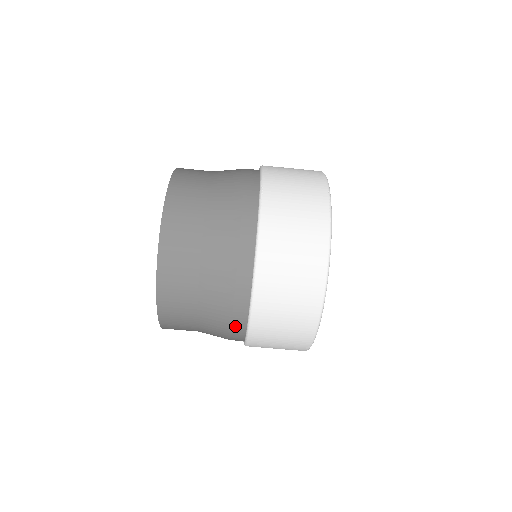
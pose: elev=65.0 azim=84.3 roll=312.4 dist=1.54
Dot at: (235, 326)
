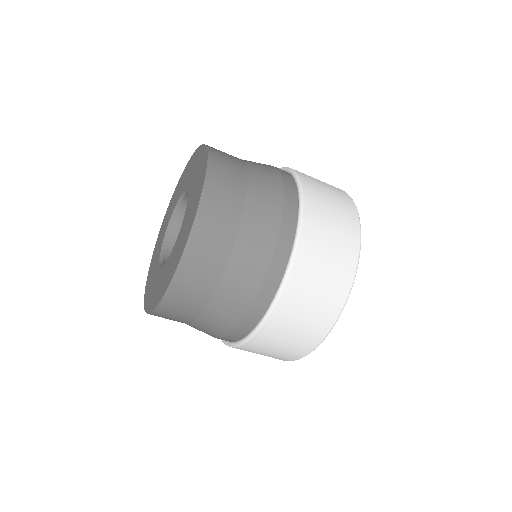
Dot at: occluded
